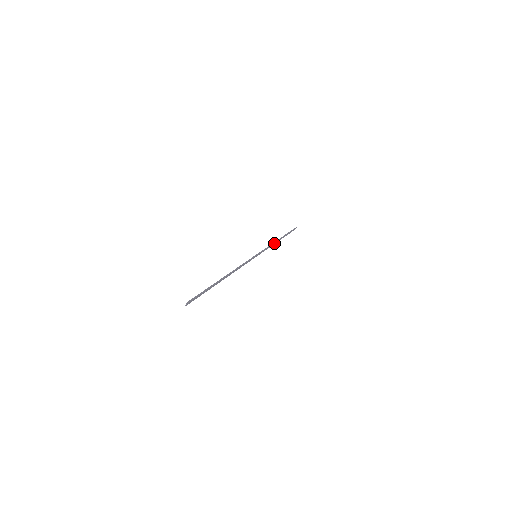
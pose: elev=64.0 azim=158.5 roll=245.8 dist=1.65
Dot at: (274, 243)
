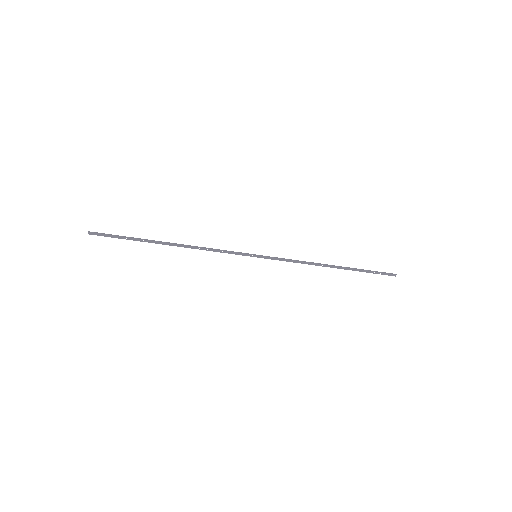
Dot at: (314, 263)
